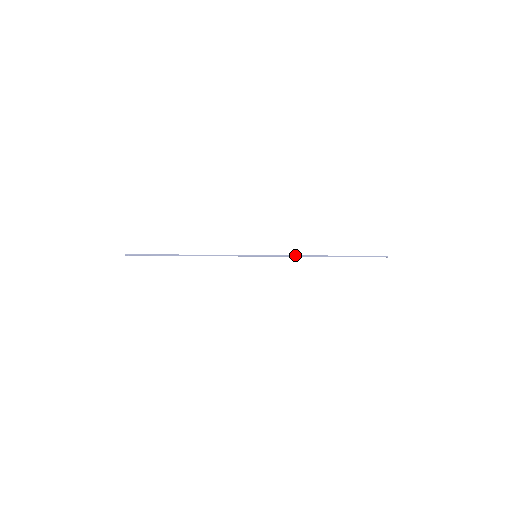
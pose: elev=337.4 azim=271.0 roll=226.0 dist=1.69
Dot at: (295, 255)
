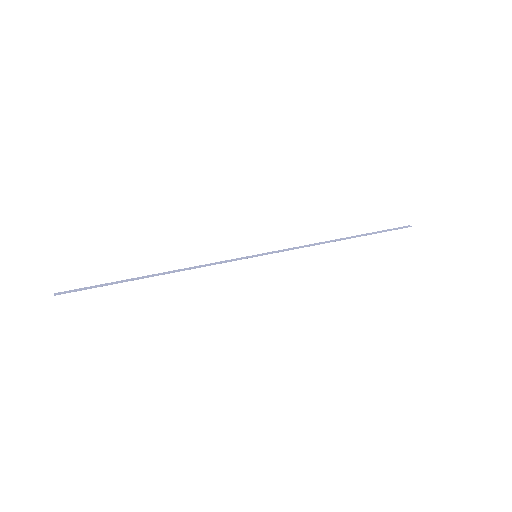
Dot at: (307, 246)
